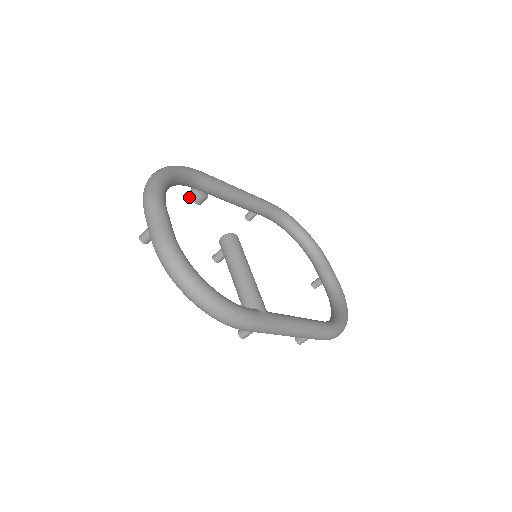
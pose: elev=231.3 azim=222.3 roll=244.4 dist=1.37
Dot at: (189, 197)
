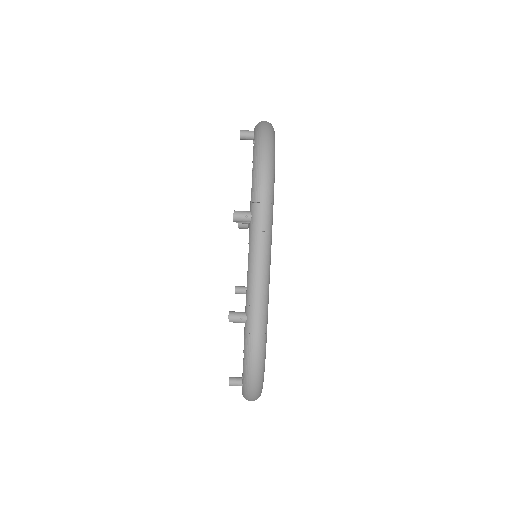
Dot at: occluded
